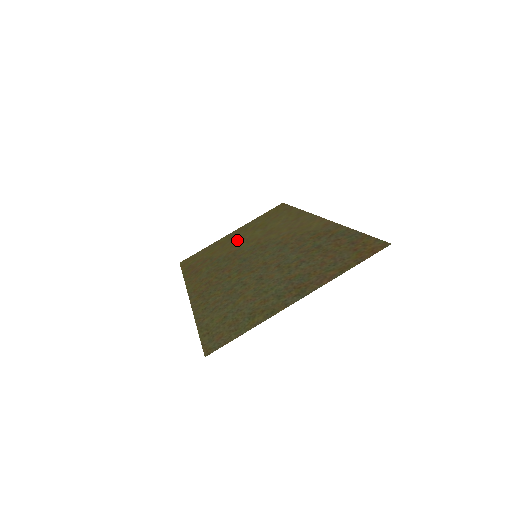
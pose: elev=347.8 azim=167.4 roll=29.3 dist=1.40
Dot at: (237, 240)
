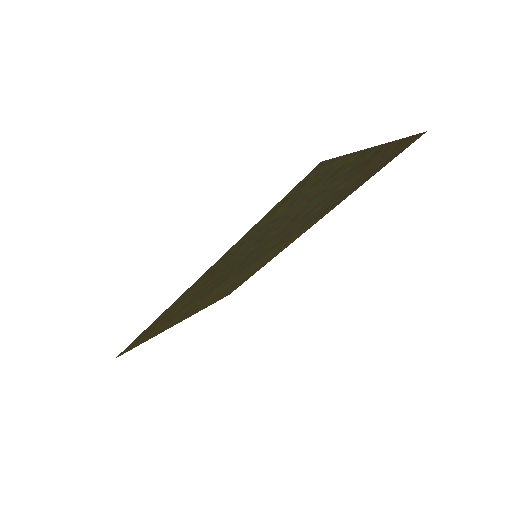
Dot at: (201, 303)
